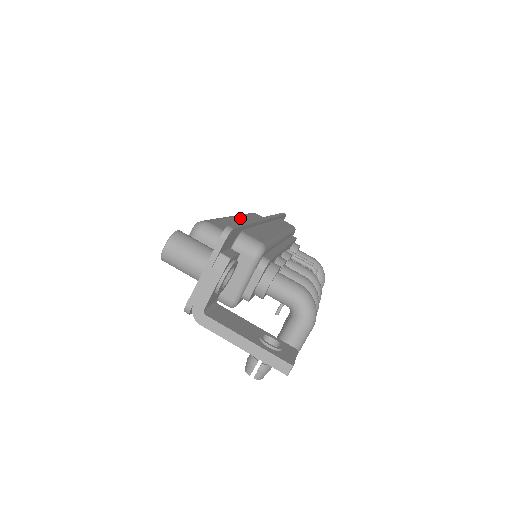
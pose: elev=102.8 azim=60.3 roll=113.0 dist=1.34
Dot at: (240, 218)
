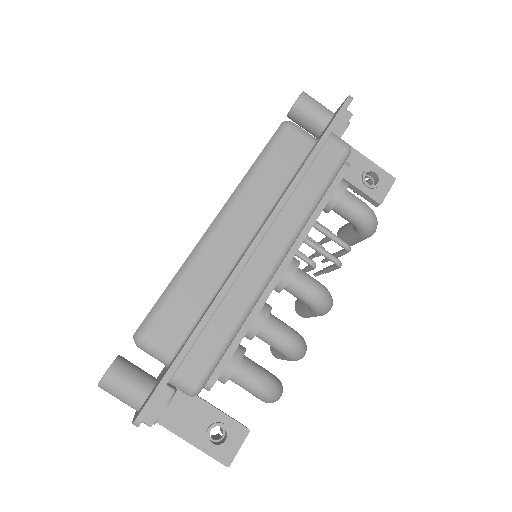
Dot at: (228, 225)
